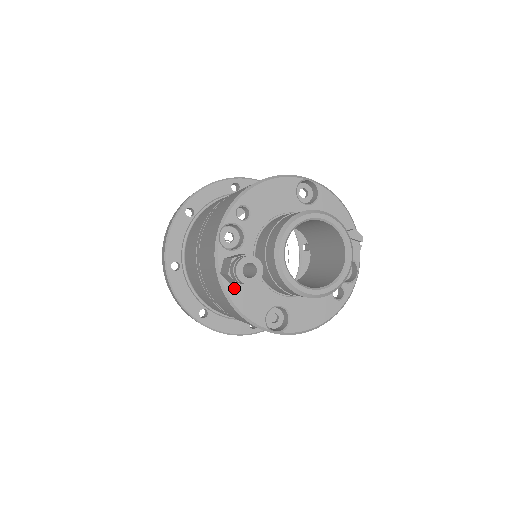
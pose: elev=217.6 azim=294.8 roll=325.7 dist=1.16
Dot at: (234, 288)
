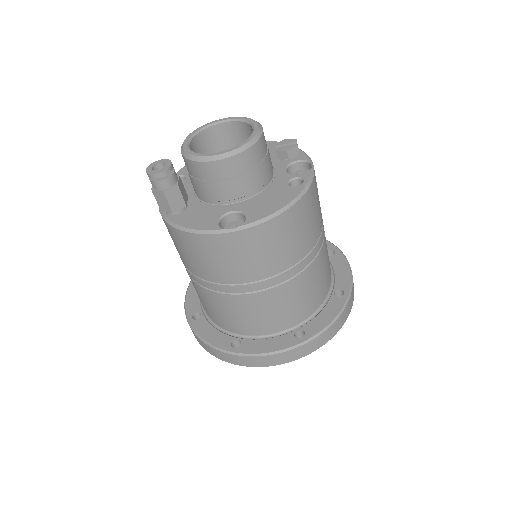
Dot at: (180, 218)
